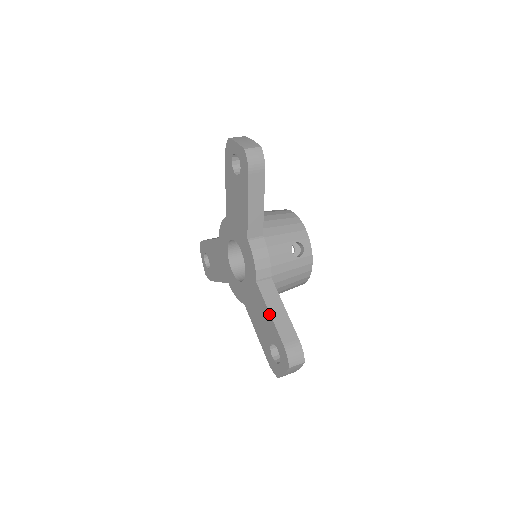
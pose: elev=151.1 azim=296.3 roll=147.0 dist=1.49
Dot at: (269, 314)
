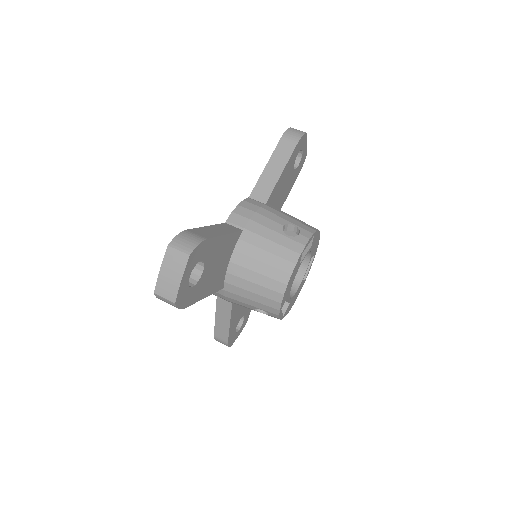
Dot at: (216, 315)
